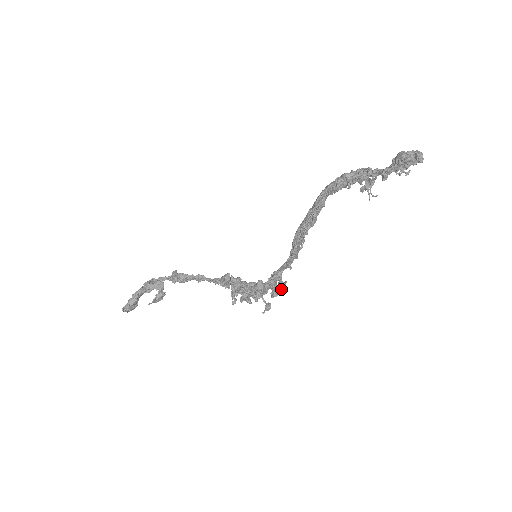
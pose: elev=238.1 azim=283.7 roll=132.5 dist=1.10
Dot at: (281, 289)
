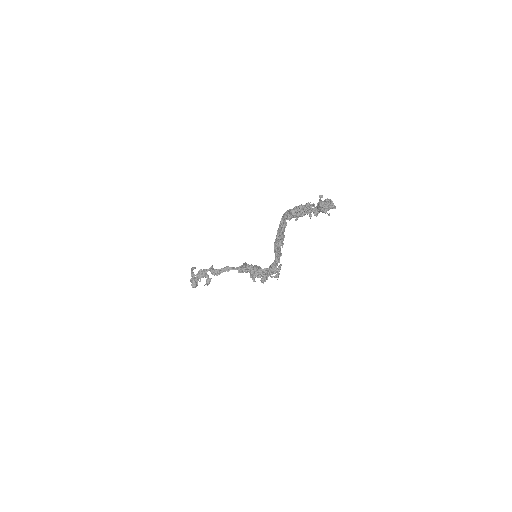
Dot at: (278, 275)
